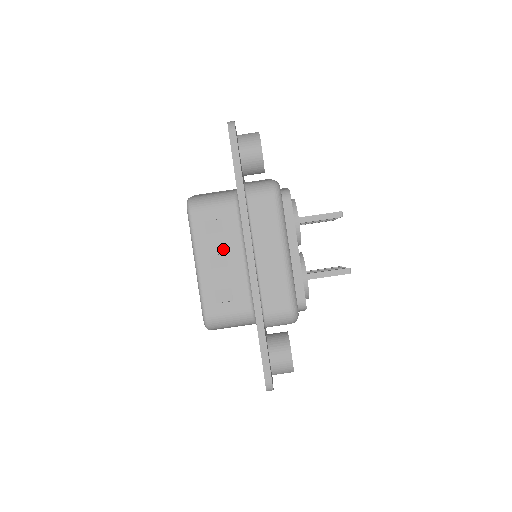
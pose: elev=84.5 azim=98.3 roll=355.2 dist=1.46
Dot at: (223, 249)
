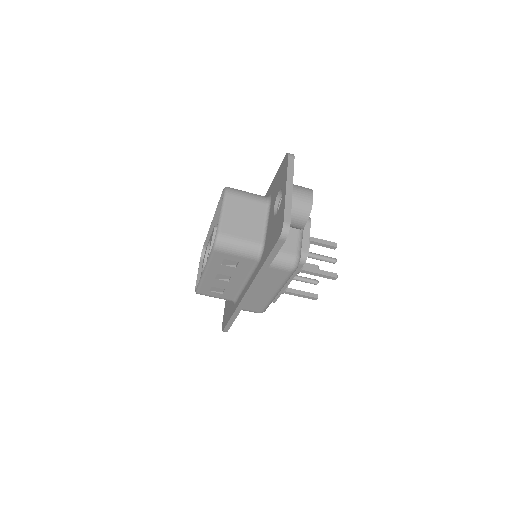
Dot at: (230, 274)
